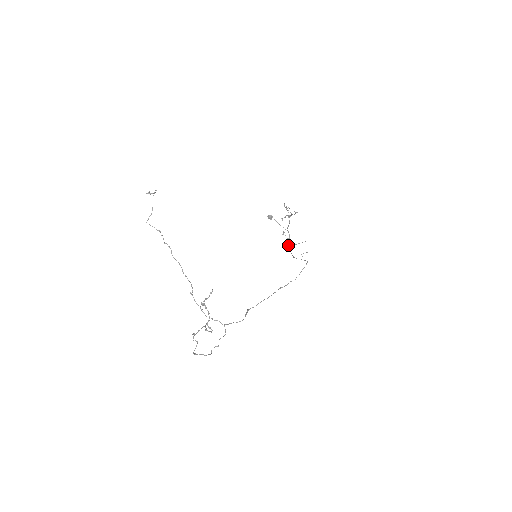
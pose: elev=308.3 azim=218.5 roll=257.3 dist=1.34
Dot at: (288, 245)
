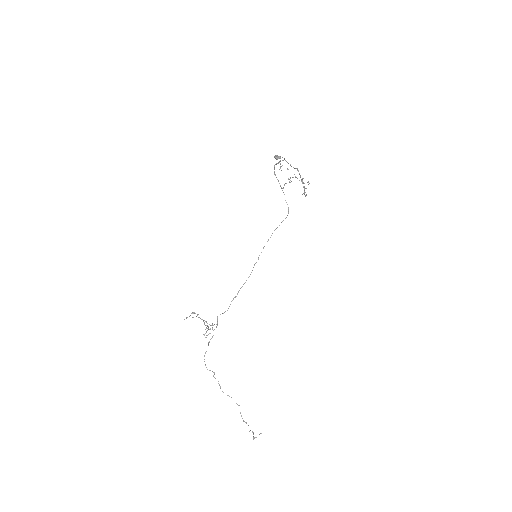
Dot at: (276, 164)
